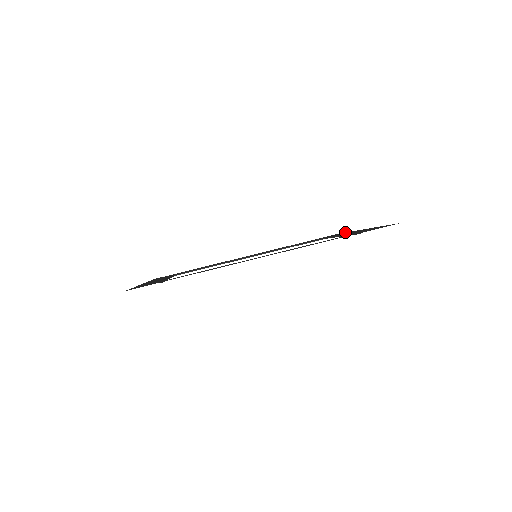
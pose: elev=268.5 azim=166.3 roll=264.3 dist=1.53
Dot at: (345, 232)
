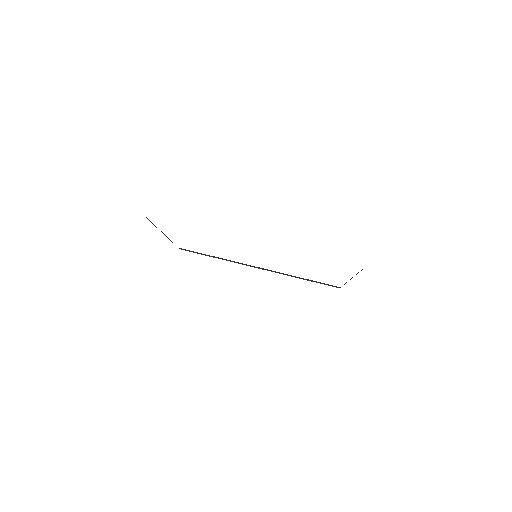
Dot at: occluded
